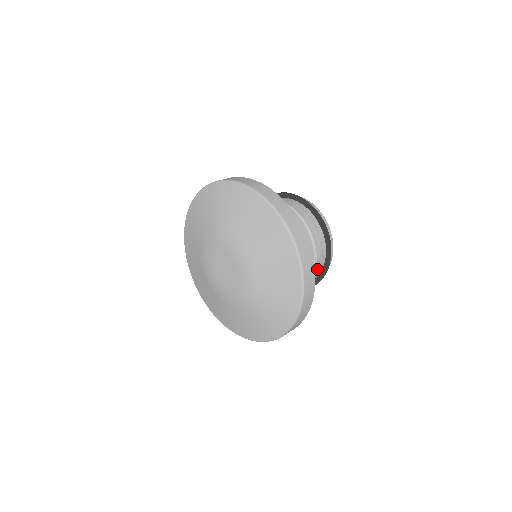
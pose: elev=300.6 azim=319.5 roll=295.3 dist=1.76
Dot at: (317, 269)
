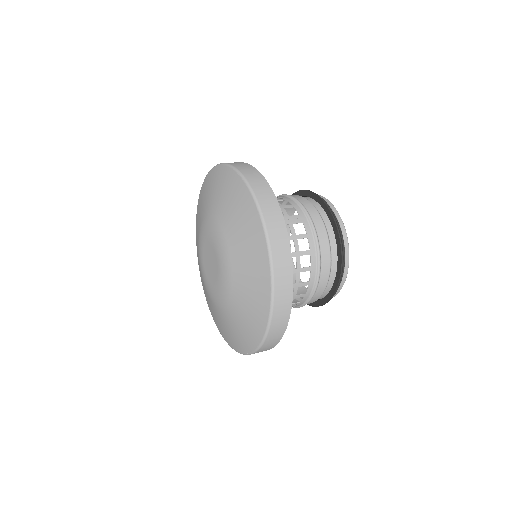
Dot at: (320, 290)
